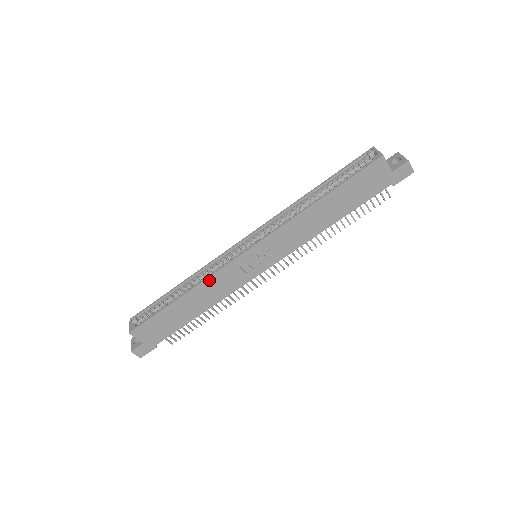
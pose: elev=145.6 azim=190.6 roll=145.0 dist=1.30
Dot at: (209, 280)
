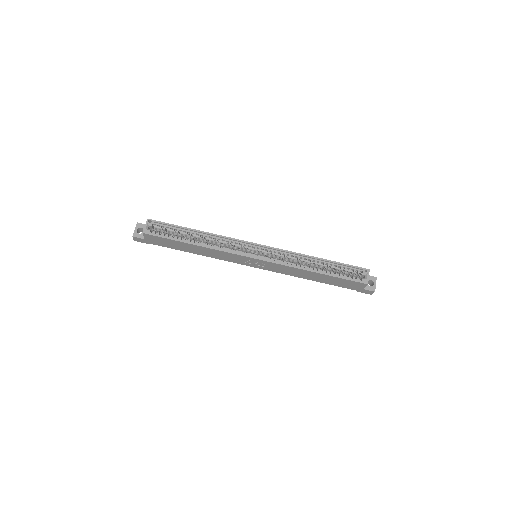
Dot at: (219, 251)
